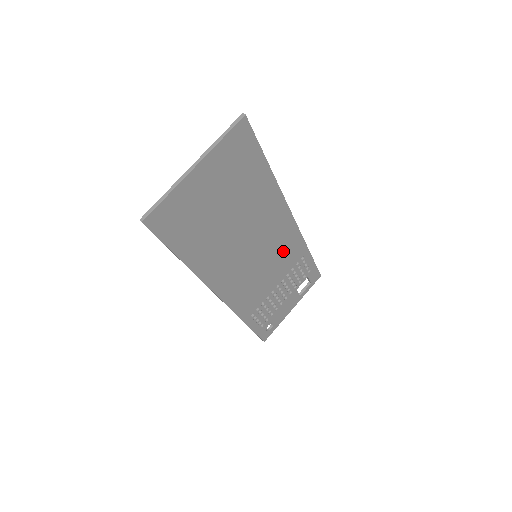
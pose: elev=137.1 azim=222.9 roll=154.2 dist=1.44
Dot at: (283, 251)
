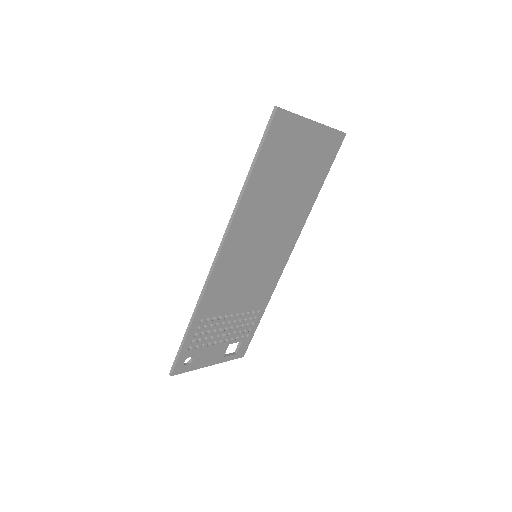
Dot at: (263, 281)
